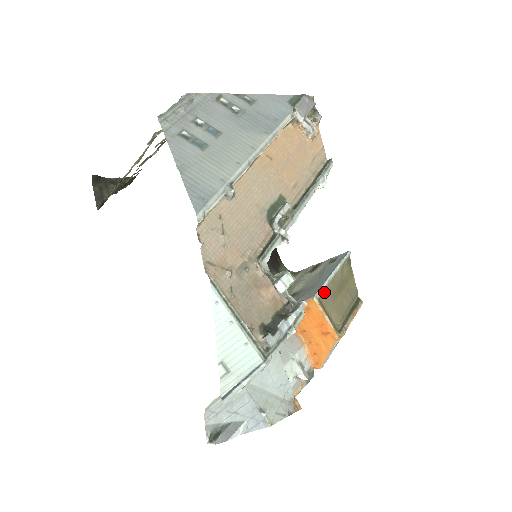
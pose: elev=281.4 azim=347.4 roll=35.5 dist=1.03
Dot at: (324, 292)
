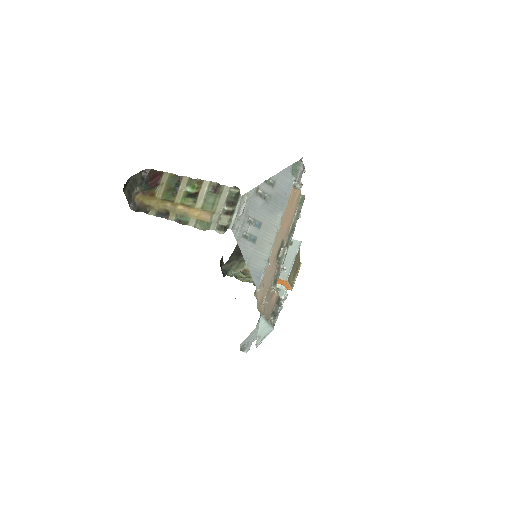
Dot at: (290, 273)
